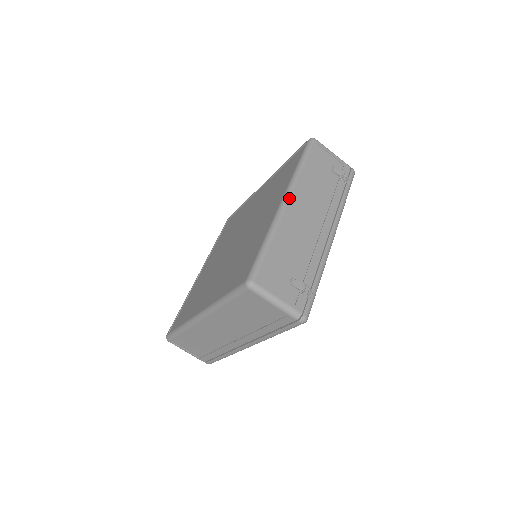
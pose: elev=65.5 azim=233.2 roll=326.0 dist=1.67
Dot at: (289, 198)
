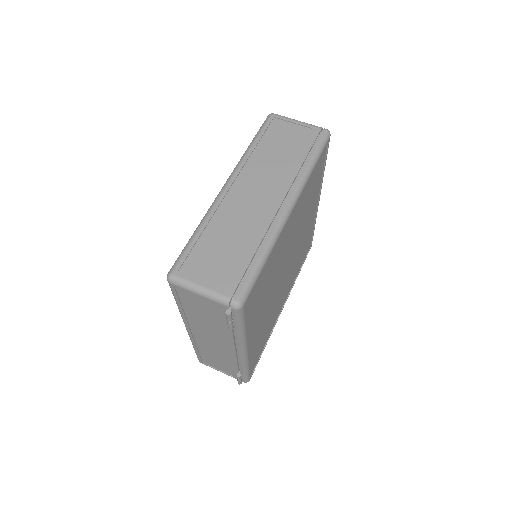
Dot at: occluded
